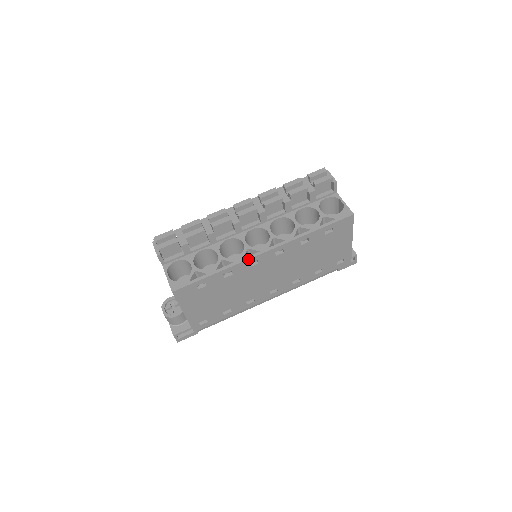
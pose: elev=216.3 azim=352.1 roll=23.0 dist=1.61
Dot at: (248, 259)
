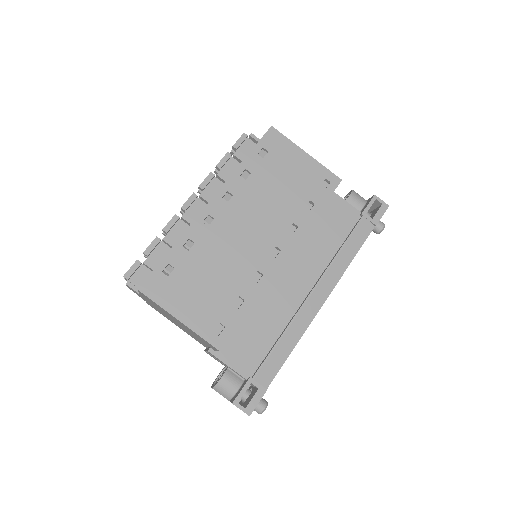
Dot at: (196, 218)
